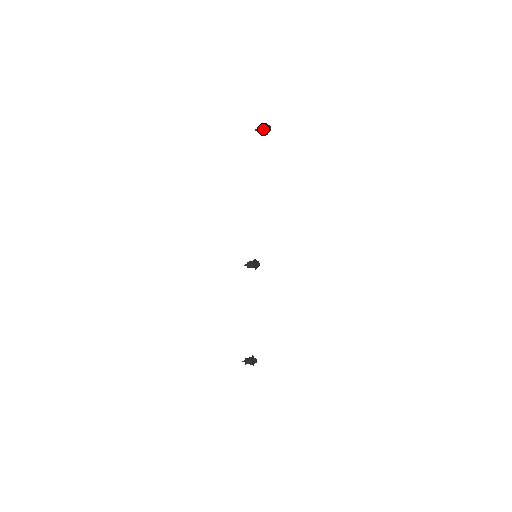
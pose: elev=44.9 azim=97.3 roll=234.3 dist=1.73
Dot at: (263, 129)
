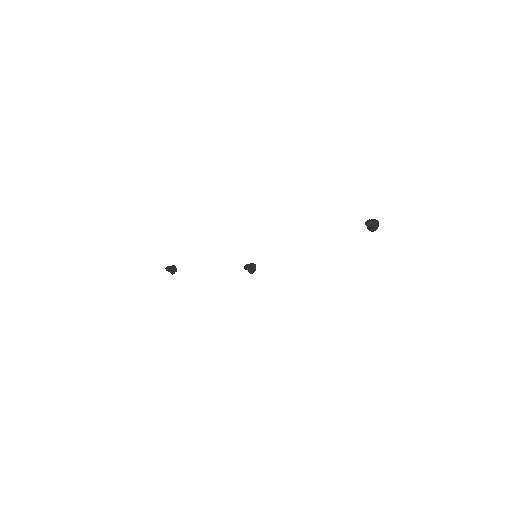
Dot at: (372, 228)
